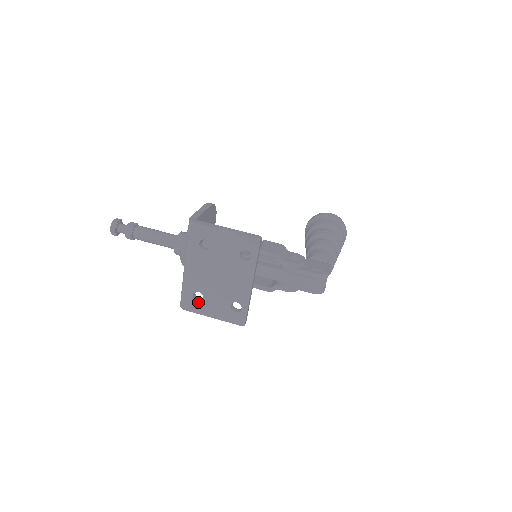
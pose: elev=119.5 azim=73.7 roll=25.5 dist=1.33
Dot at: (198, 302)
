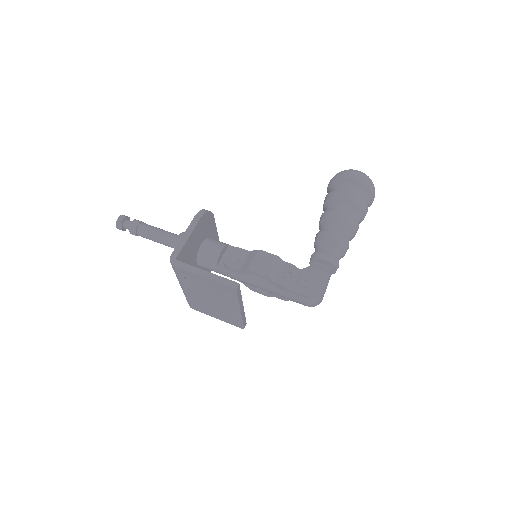
Dot at: (200, 308)
